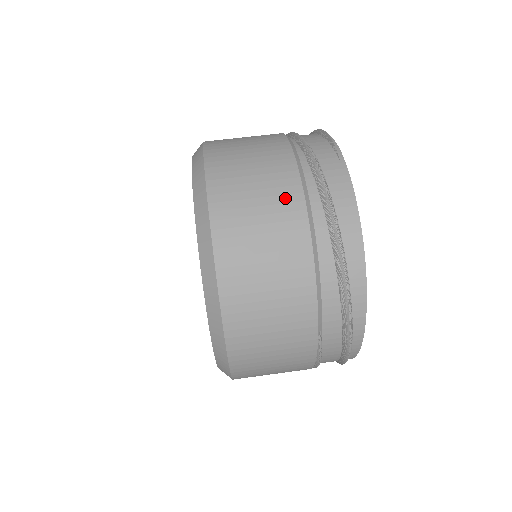
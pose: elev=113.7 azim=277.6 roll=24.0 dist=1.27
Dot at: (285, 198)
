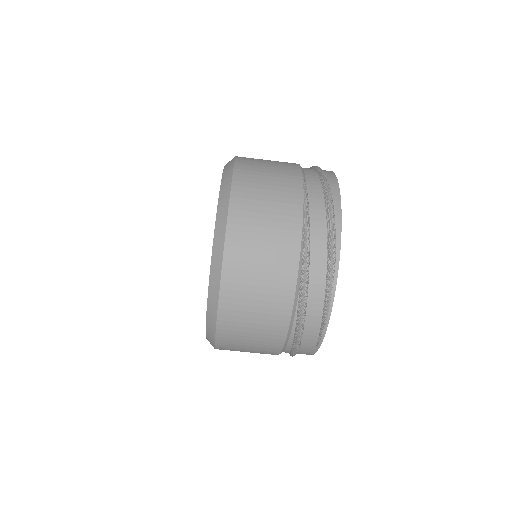
Dot at: occluded
